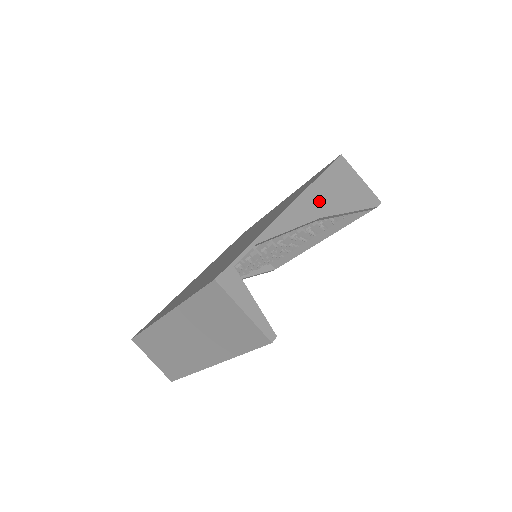
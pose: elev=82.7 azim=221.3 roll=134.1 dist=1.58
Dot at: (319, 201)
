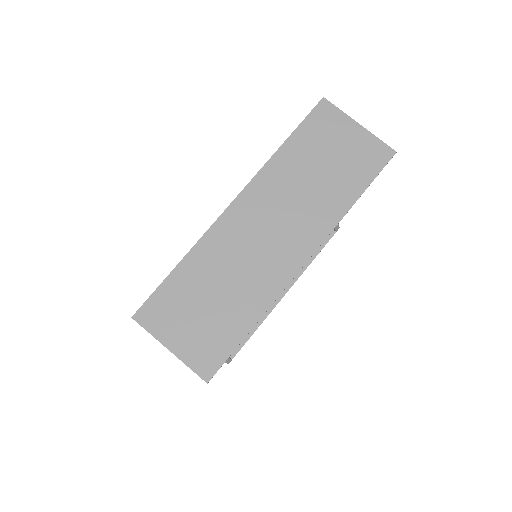
Dot at: occluded
